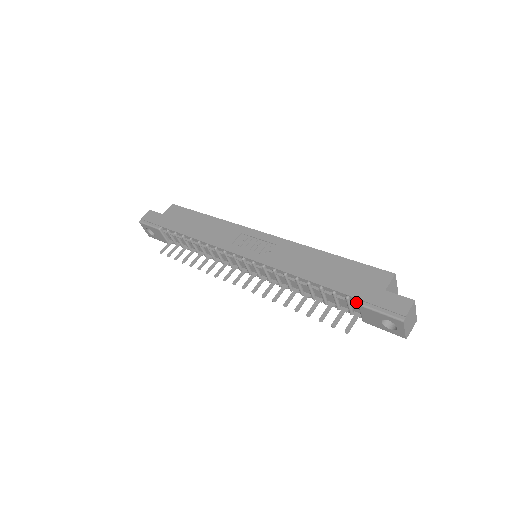
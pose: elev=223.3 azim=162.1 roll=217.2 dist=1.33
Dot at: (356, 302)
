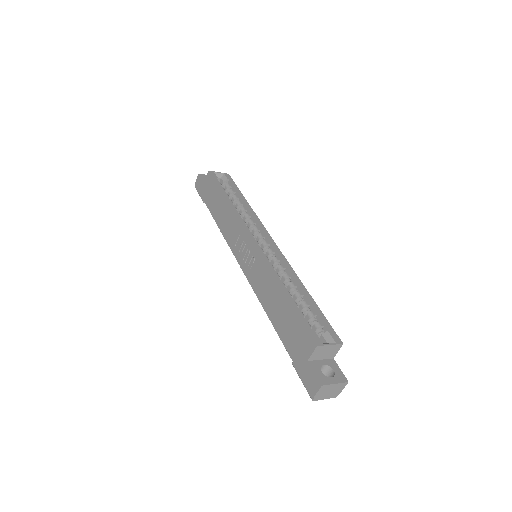
Dot at: occluded
